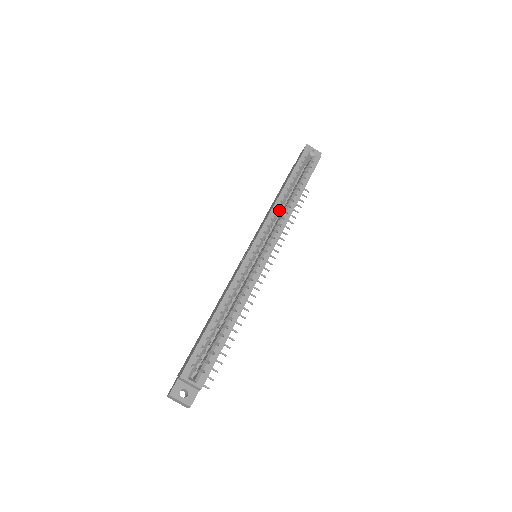
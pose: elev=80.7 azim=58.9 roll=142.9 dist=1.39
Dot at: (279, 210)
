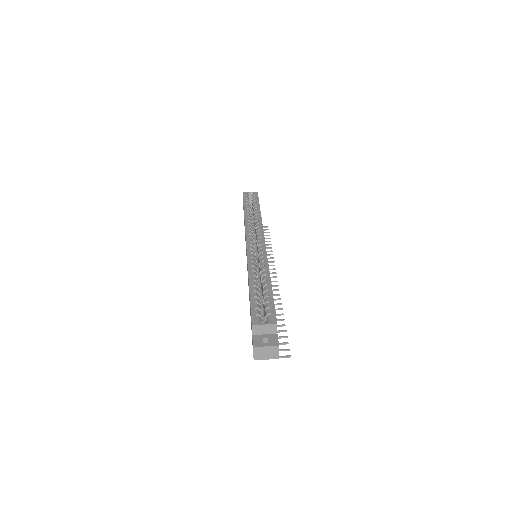
Dot at: occluded
